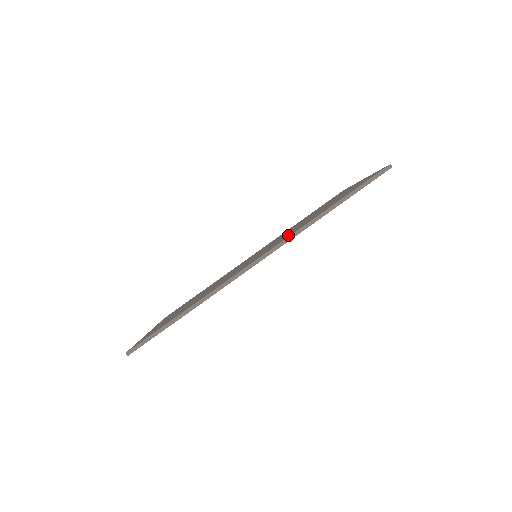
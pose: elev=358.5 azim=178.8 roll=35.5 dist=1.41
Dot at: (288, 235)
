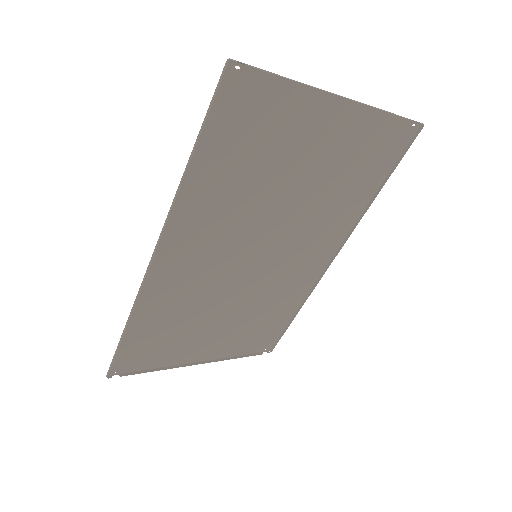
Dot at: (195, 216)
